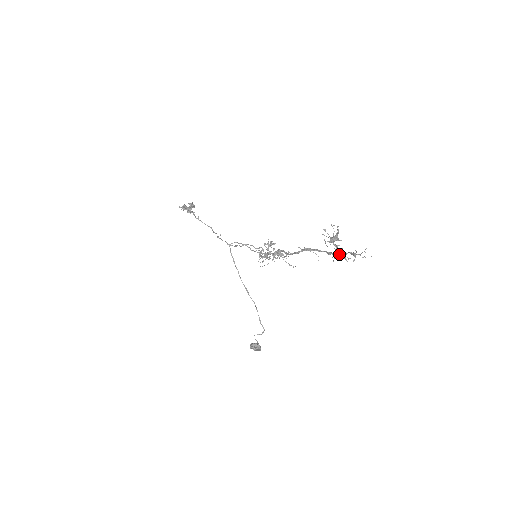
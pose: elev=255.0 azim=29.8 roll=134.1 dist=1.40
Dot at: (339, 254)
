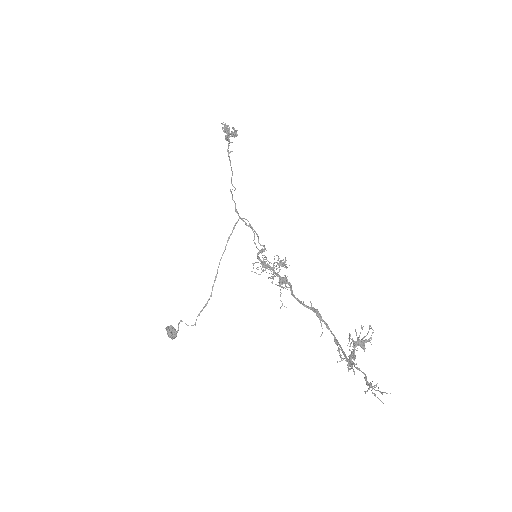
Dot at: (349, 359)
